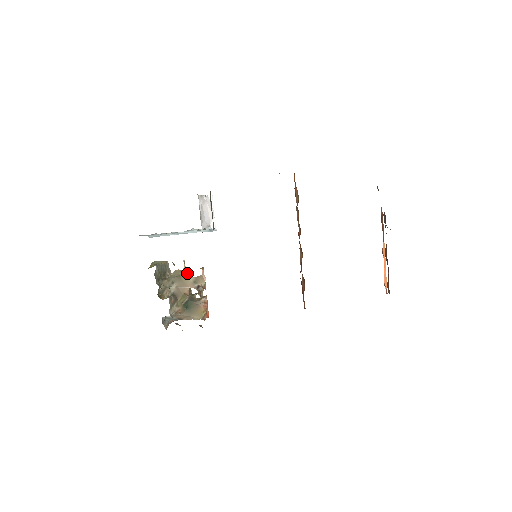
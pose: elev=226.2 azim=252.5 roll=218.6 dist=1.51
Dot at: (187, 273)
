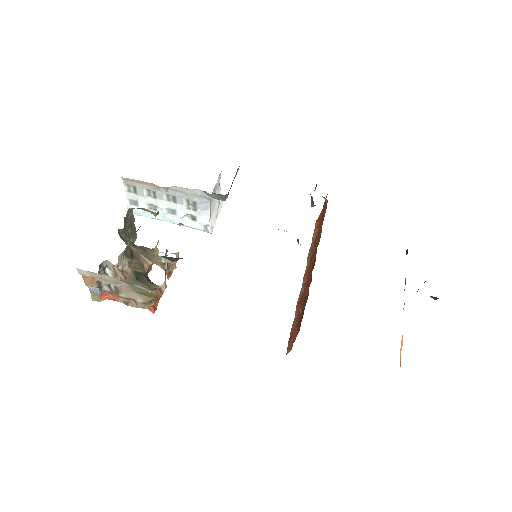
Dot at: (155, 253)
